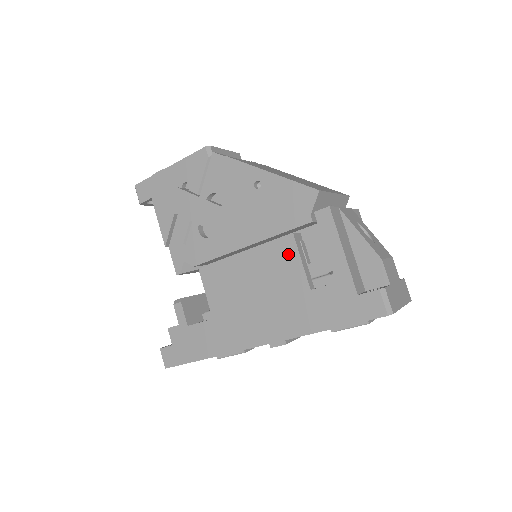
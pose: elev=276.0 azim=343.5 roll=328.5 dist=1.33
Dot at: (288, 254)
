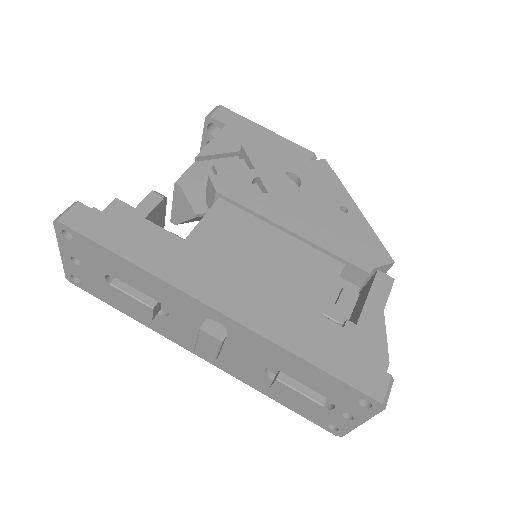
Dot at: (326, 272)
